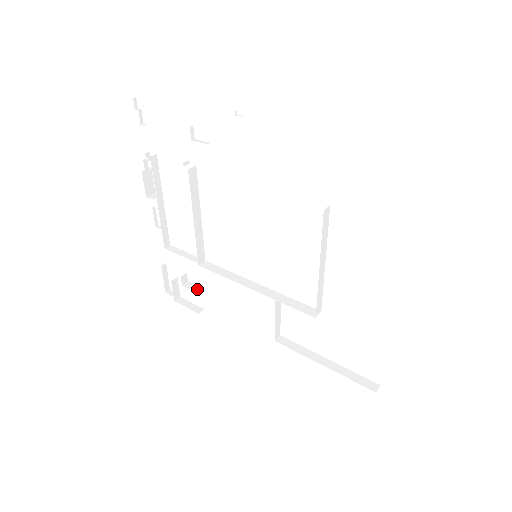
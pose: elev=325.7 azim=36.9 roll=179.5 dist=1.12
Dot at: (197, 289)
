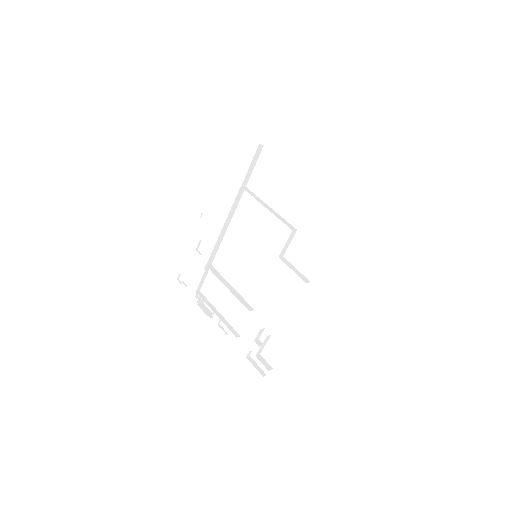
Dot at: (267, 336)
